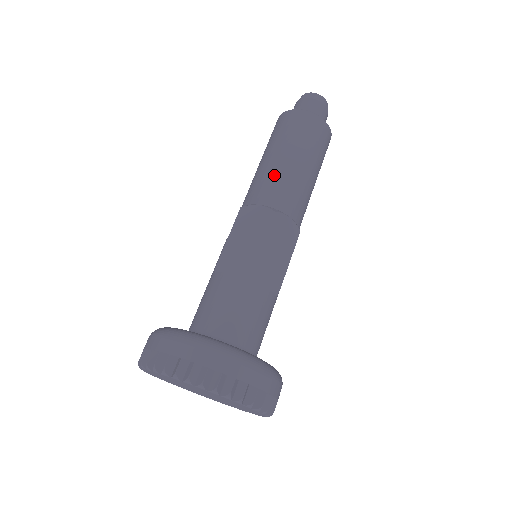
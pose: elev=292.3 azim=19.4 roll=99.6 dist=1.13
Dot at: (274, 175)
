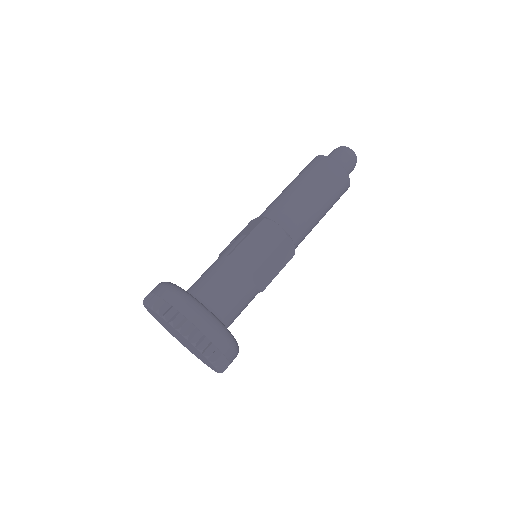
Dot at: (298, 206)
